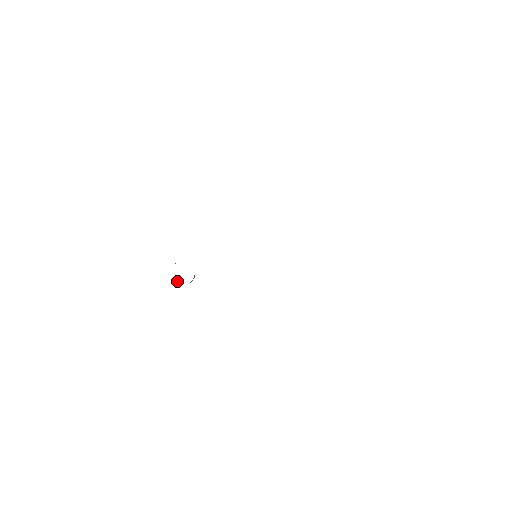
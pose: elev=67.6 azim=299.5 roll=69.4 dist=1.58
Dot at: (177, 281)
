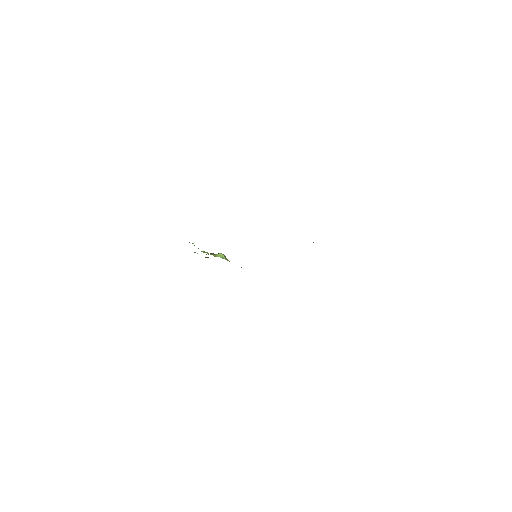
Dot at: occluded
